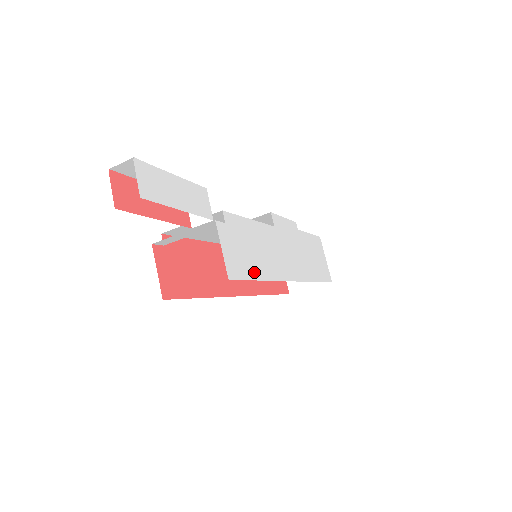
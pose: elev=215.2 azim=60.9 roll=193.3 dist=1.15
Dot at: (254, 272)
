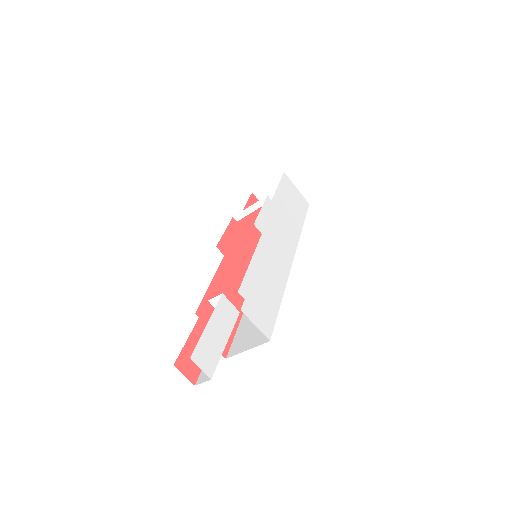
Dot at: (275, 304)
